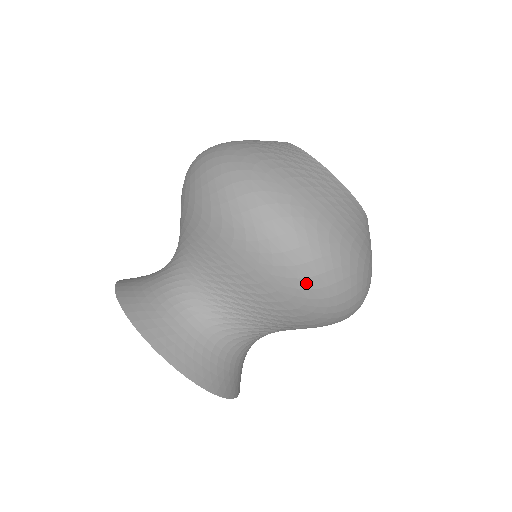
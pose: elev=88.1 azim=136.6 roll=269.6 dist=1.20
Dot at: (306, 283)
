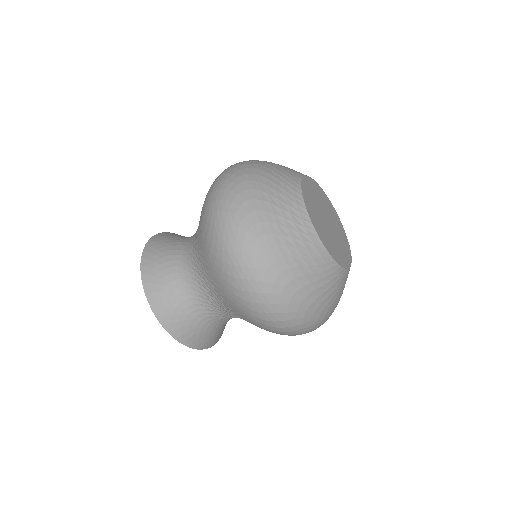
Dot at: occluded
